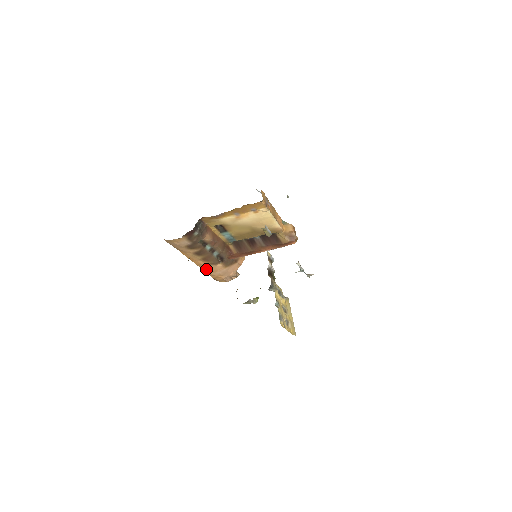
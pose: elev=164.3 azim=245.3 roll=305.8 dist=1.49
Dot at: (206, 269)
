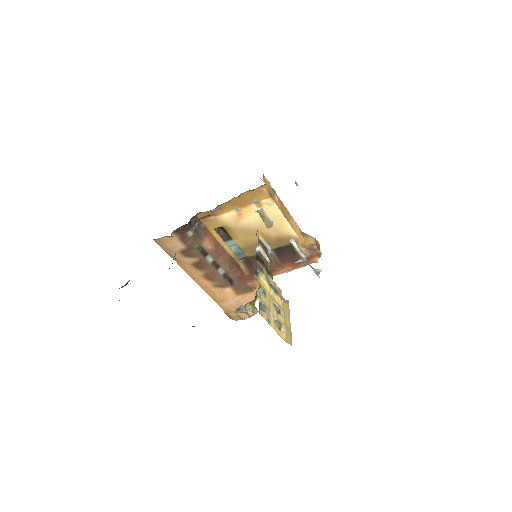
Dot at: (214, 296)
